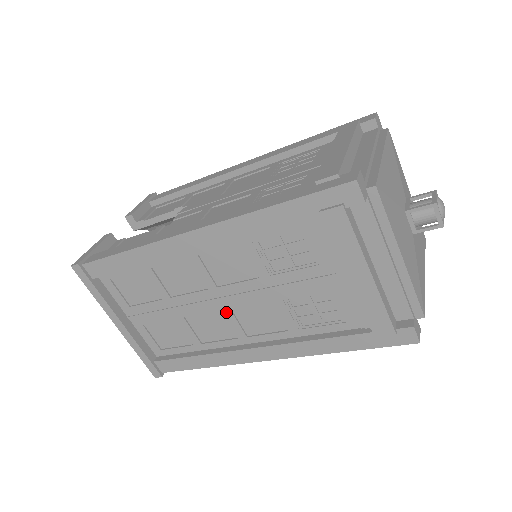
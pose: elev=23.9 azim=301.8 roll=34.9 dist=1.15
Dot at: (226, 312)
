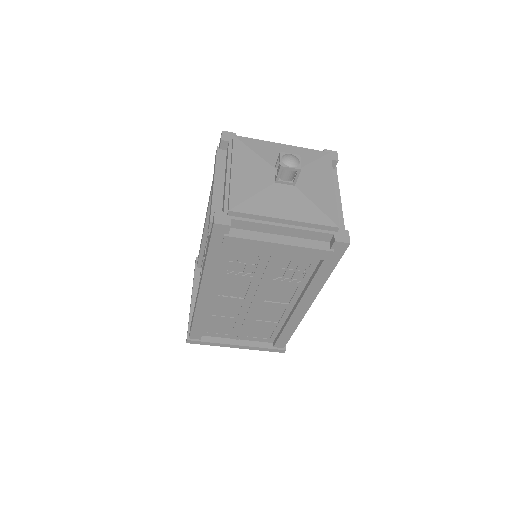
Dot at: occluded
